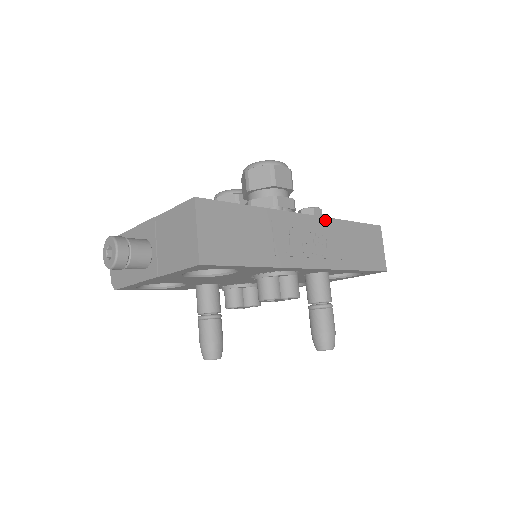
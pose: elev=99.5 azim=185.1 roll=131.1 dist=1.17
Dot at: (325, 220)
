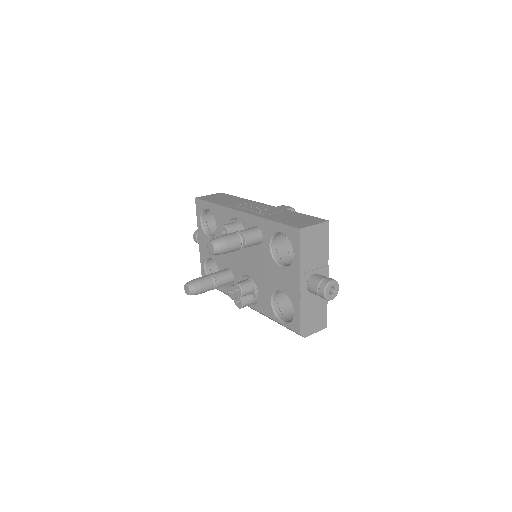
Dot at: (278, 208)
